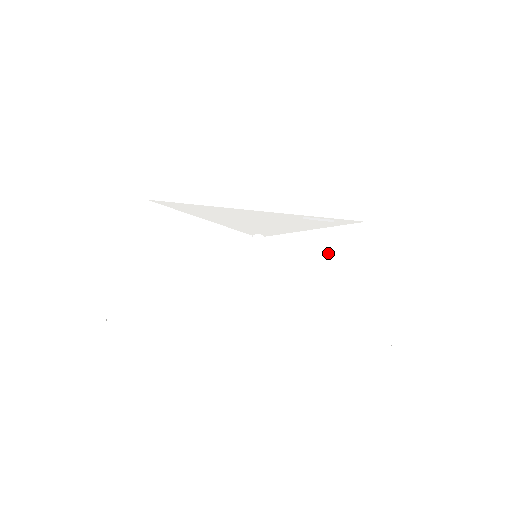
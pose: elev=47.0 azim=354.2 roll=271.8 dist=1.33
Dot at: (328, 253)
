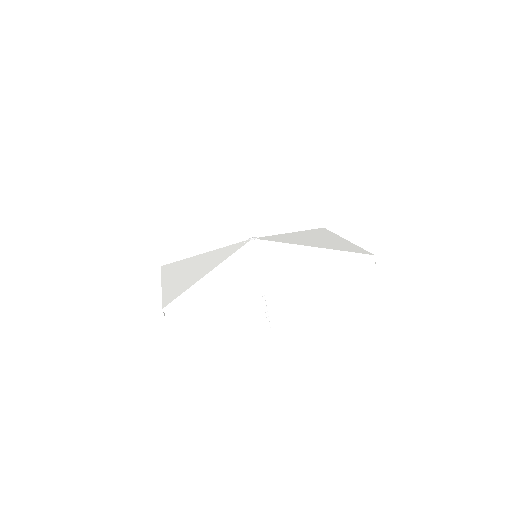
Dot at: (305, 238)
